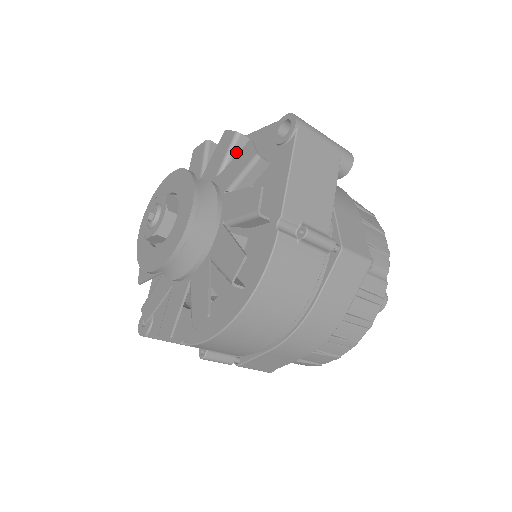
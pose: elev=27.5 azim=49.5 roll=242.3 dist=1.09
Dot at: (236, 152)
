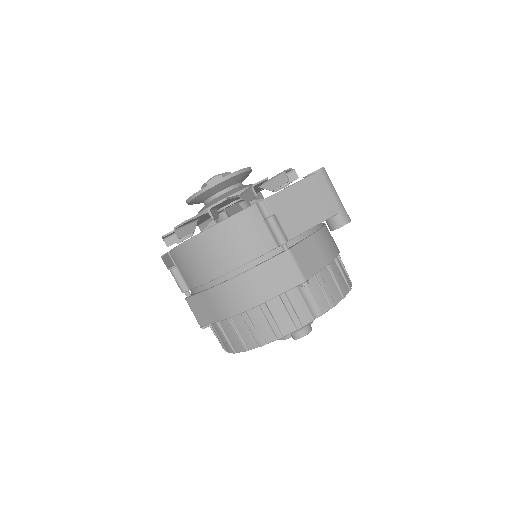
Dot at: occluded
